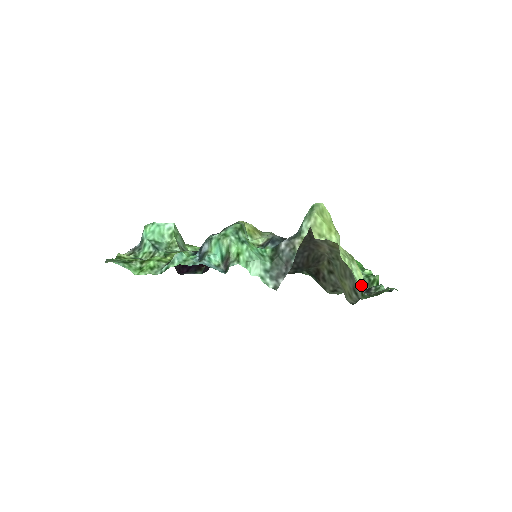
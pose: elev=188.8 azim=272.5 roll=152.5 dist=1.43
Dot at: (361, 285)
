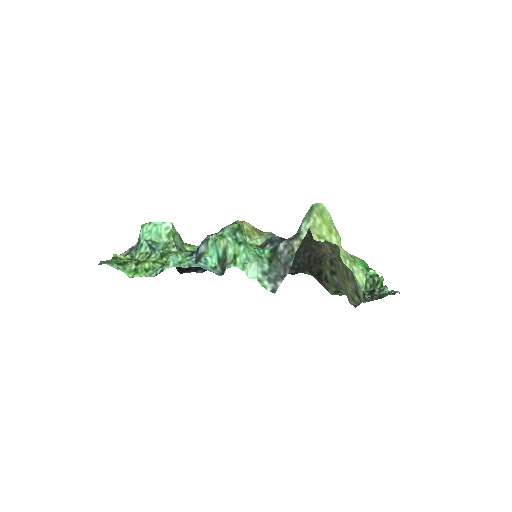
Dot at: (363, 288)
